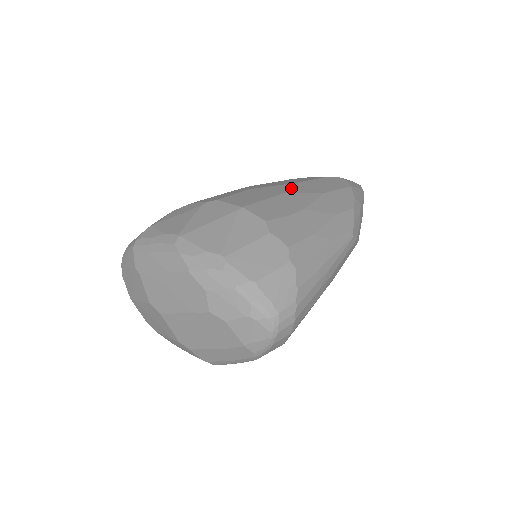
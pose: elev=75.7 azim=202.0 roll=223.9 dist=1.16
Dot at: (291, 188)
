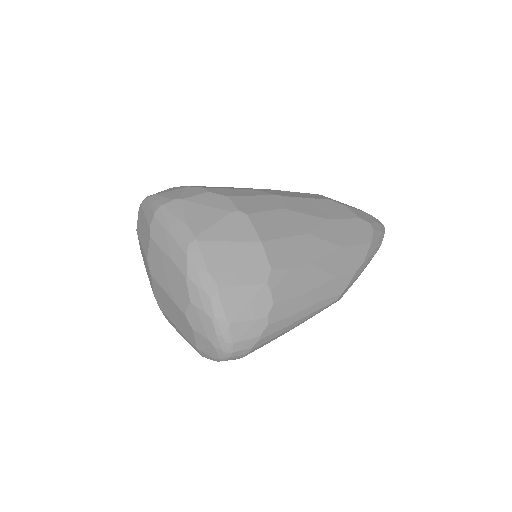
Dot at: (318, 228)
